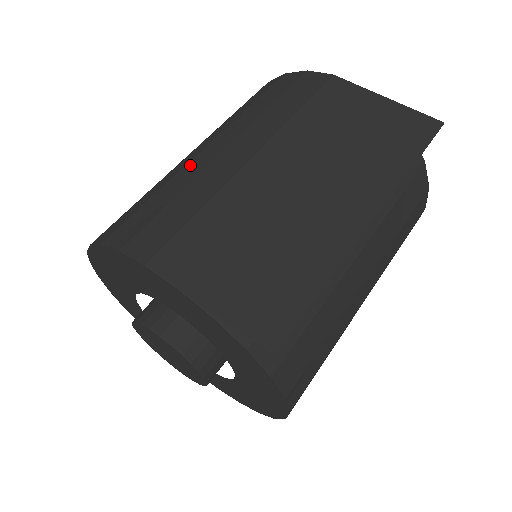
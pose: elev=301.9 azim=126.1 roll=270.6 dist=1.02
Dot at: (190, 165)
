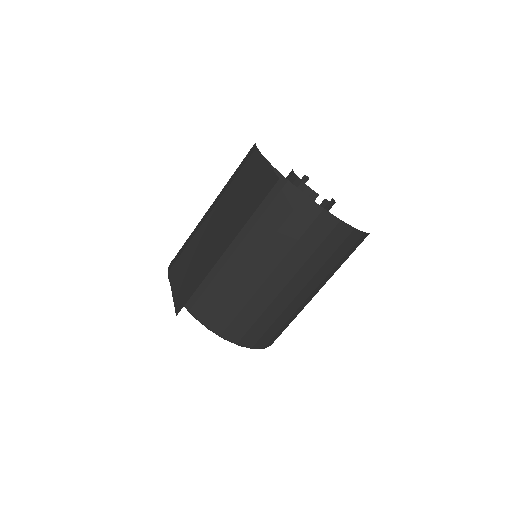
Dot at: occluded
